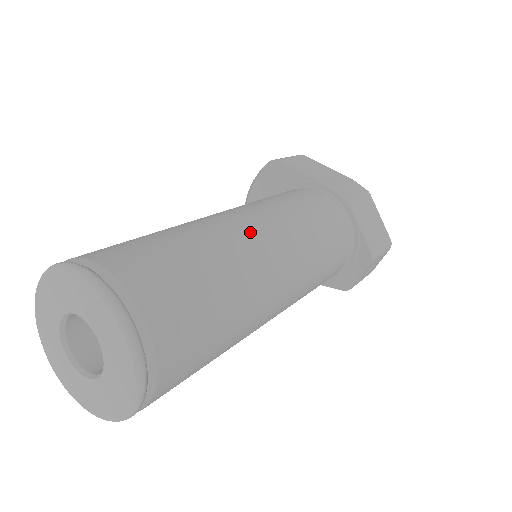
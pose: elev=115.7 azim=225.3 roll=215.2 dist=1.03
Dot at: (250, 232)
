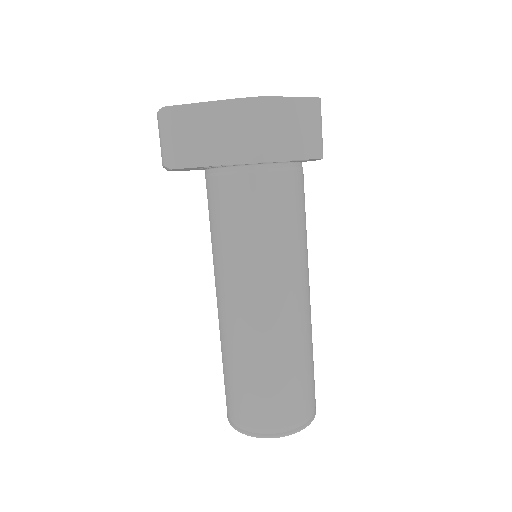
Dot at: (265, 317)
